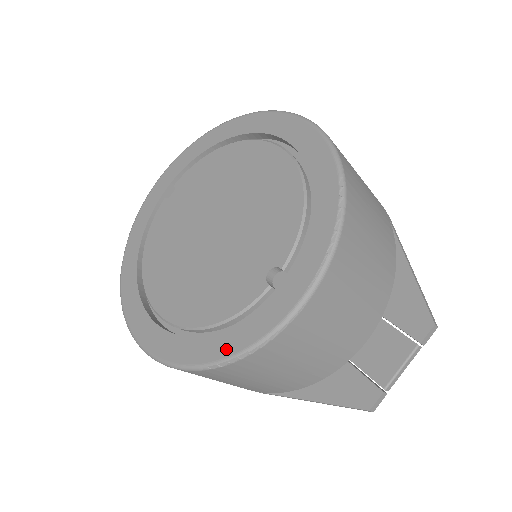
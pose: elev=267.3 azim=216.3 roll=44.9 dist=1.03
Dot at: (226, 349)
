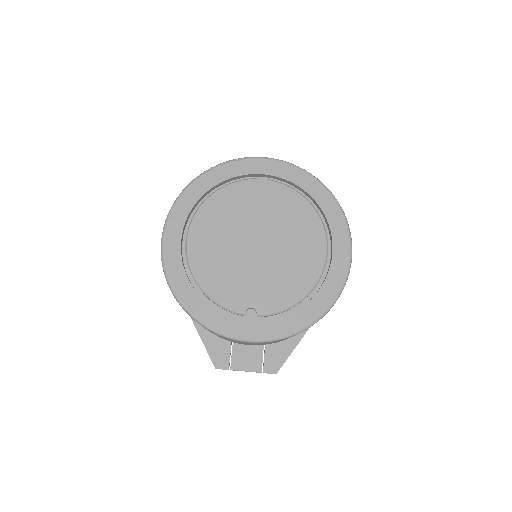
Dot at: (199, 313)
